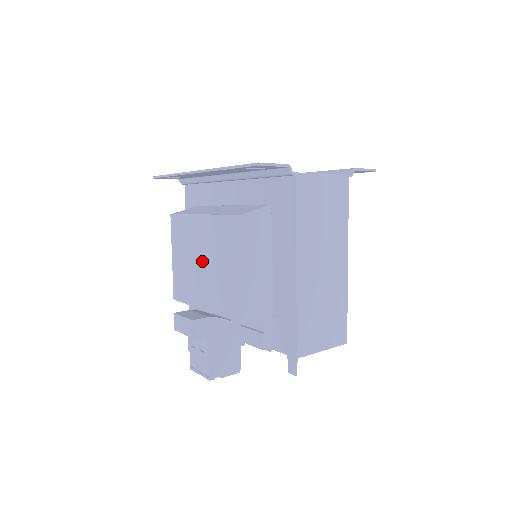
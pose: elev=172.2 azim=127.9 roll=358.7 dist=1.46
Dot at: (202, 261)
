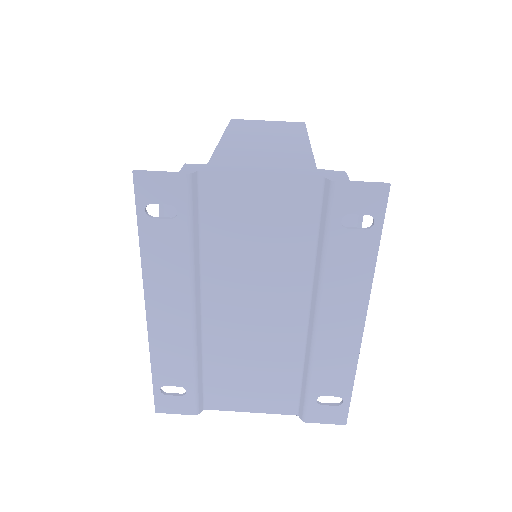
Dot at: occluded
